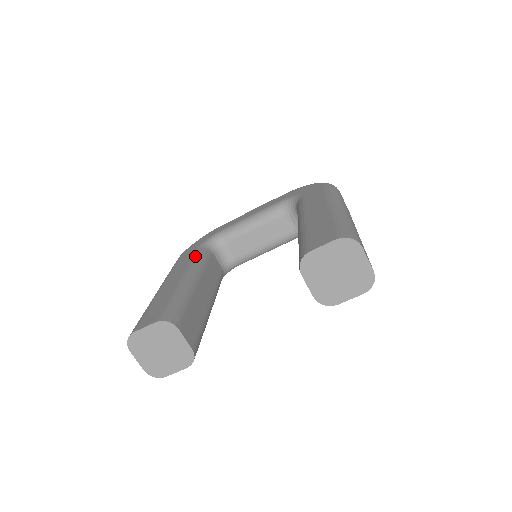
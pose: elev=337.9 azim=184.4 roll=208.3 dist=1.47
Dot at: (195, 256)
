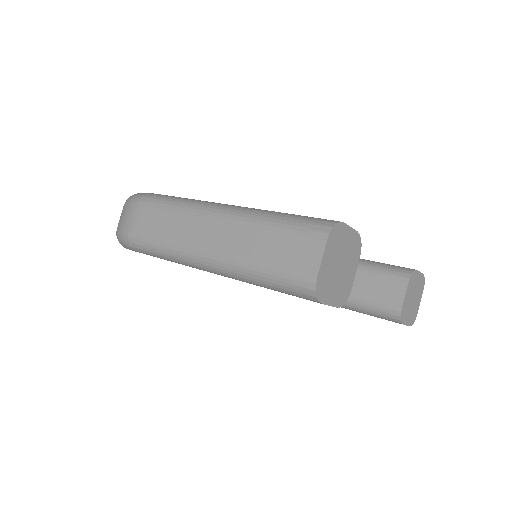
Dot at: occluded
